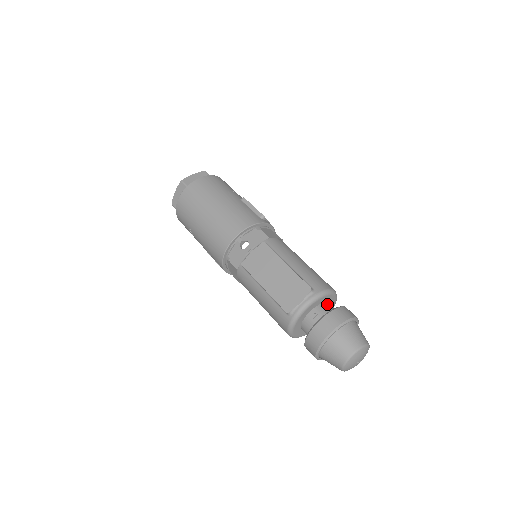
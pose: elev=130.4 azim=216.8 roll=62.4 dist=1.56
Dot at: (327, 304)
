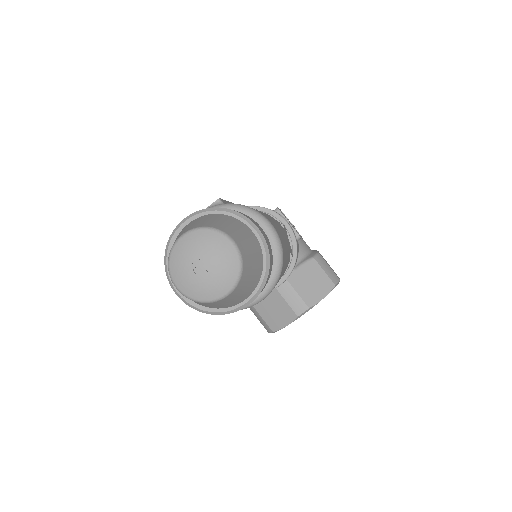
Dot at: occluded
